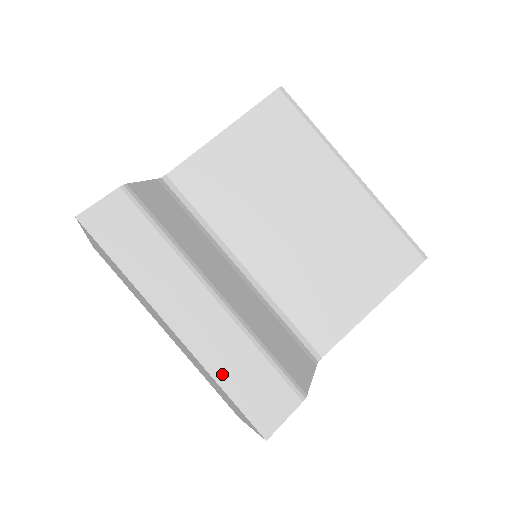
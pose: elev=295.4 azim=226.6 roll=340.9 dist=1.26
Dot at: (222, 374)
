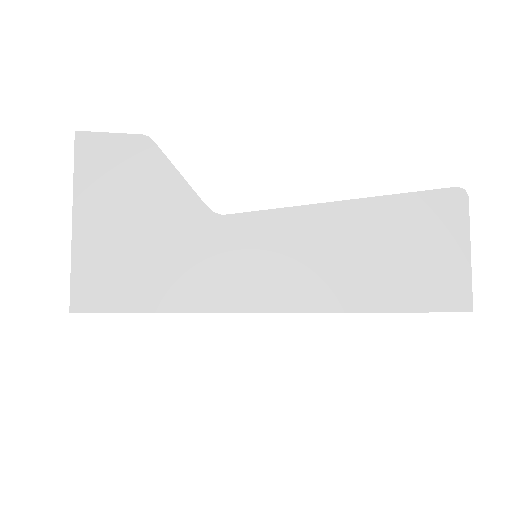
Dot at: occluded
